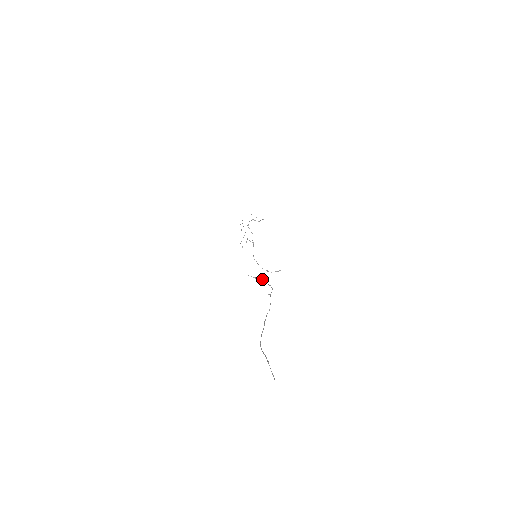
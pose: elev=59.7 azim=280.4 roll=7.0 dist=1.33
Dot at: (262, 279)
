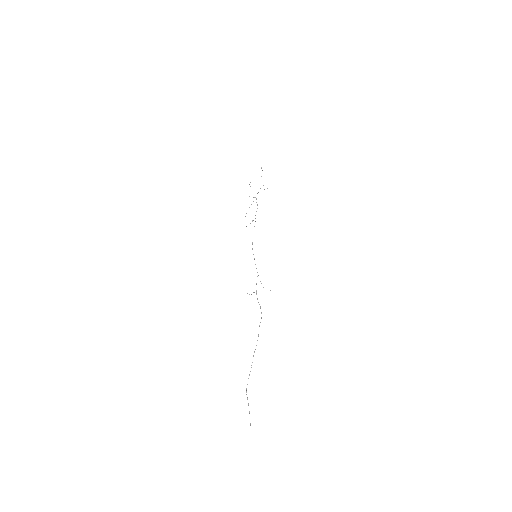
Dot at: (256, 294)
